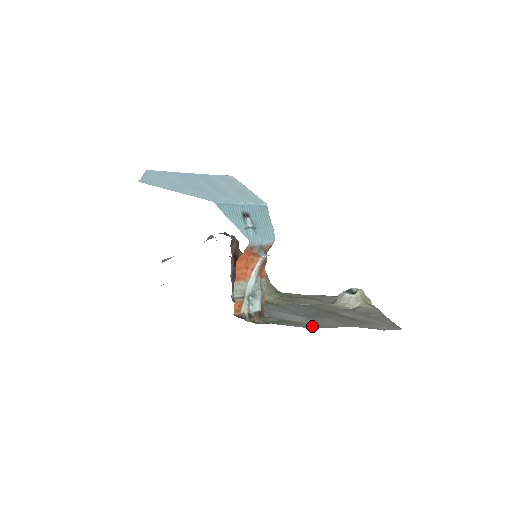
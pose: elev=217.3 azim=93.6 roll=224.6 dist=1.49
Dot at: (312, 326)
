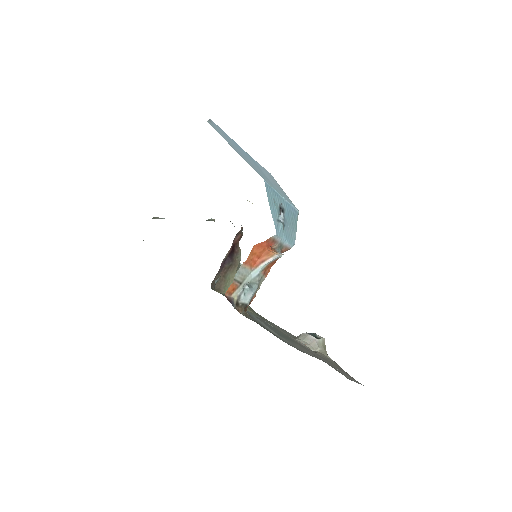
Dot at: (288, 343)
